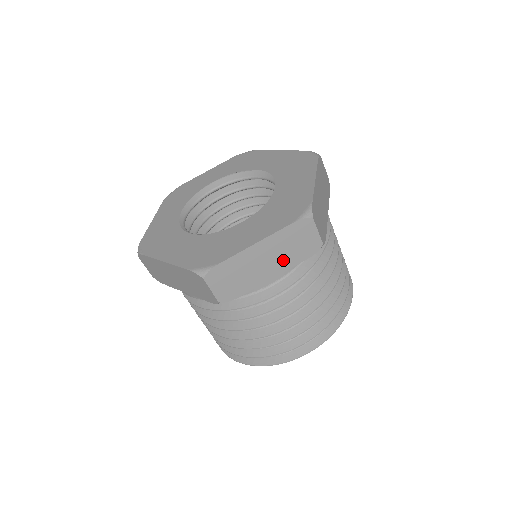
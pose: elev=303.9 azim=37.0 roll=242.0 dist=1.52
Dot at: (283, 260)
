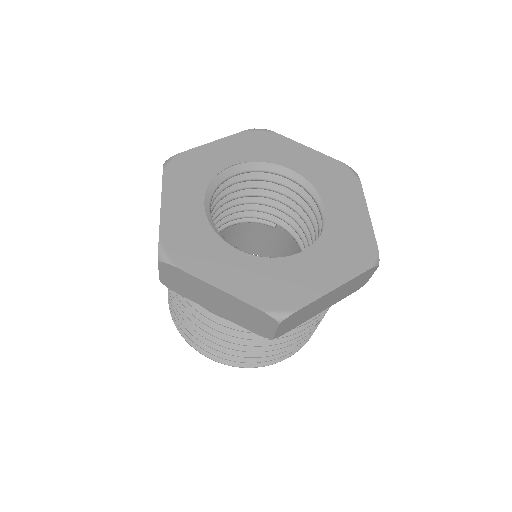
Dot at: (337, 298)
